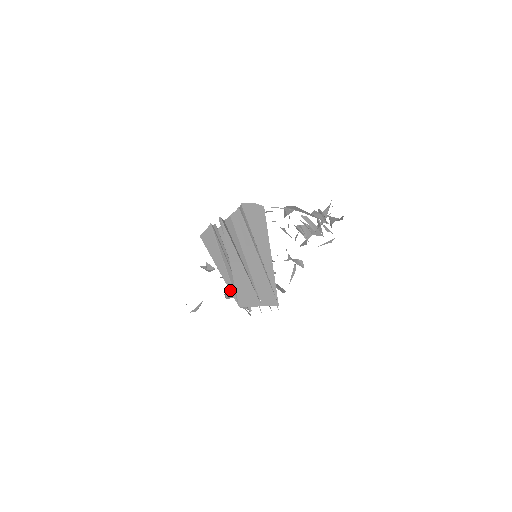
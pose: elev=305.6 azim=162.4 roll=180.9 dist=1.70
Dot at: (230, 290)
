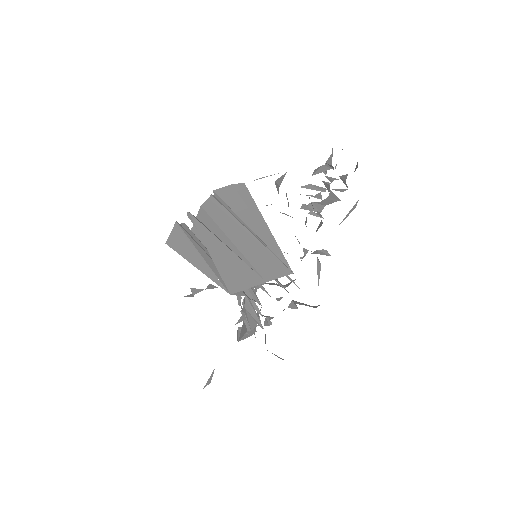
Dot at: (213, 280)
